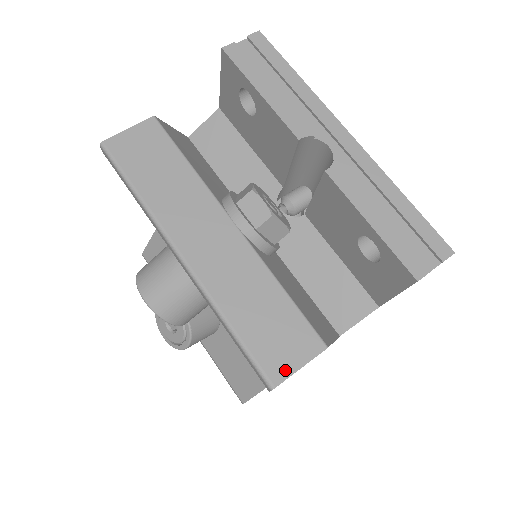
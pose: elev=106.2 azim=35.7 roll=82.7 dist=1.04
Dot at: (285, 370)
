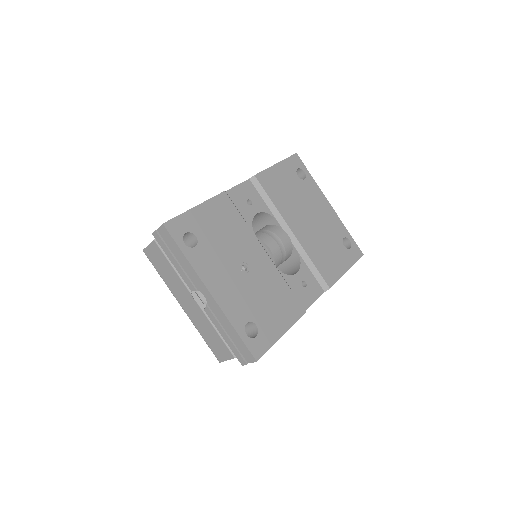
Dot at: (222, 359)
